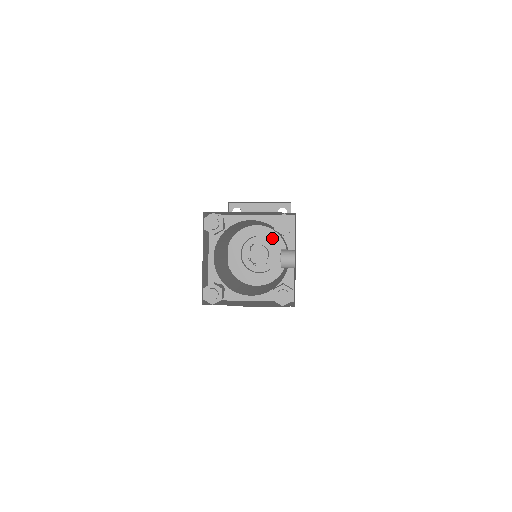
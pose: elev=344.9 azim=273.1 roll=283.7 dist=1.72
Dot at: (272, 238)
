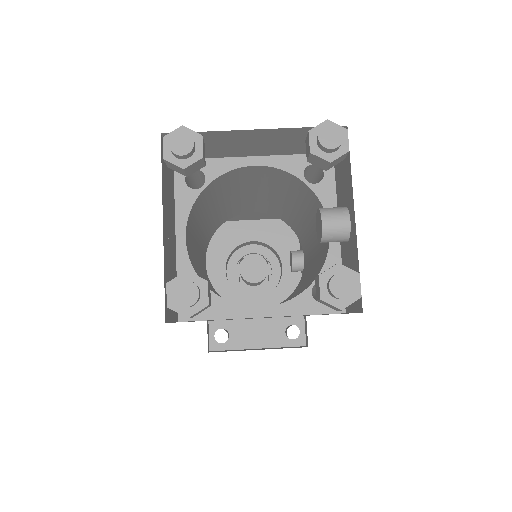
Dot at: (272, 243)
